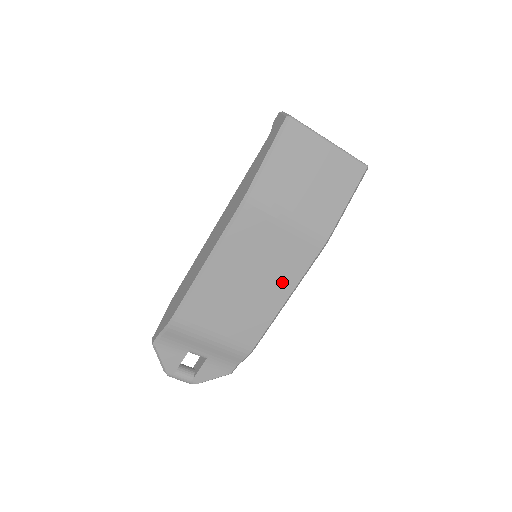
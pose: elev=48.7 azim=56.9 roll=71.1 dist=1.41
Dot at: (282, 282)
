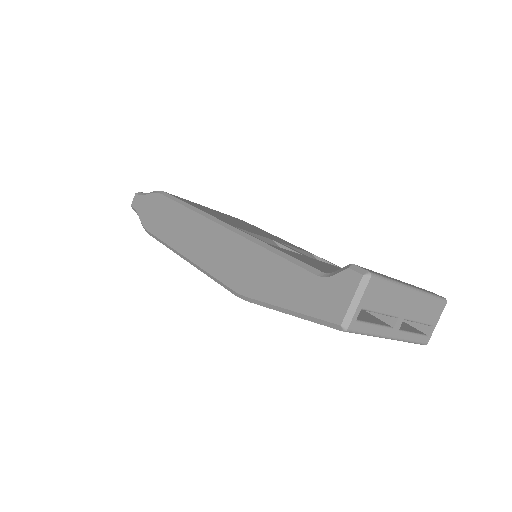
Dot at: occluded
